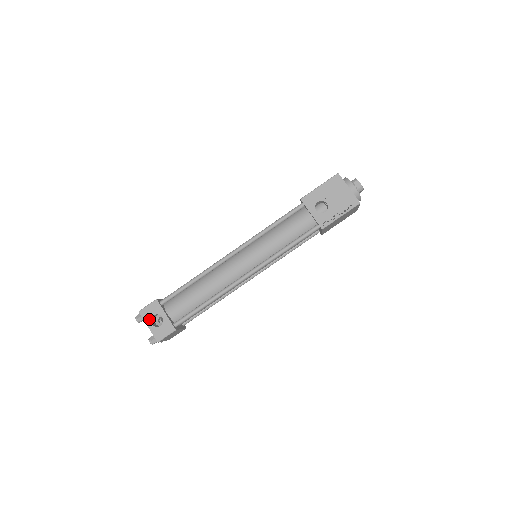
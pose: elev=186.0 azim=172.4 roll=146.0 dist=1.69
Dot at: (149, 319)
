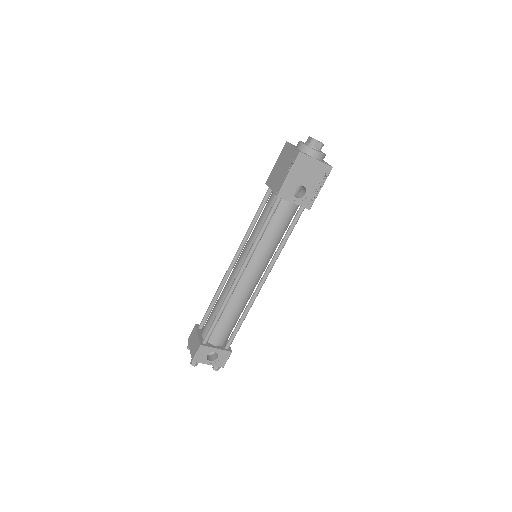
Dot at: (205, 360)
